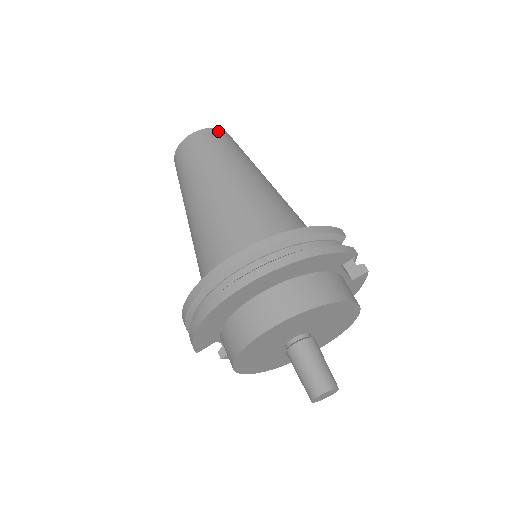
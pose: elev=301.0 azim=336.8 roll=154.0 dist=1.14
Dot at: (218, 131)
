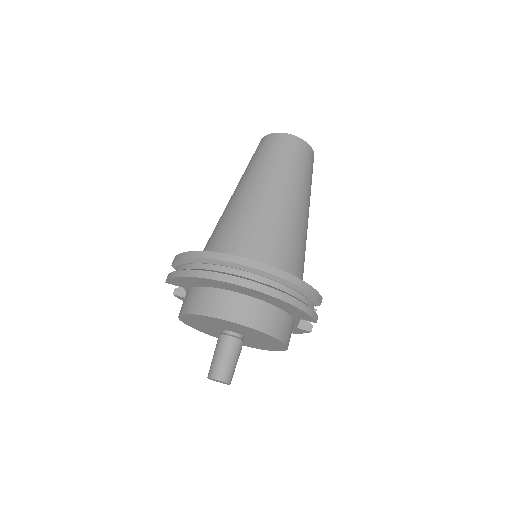
Dot at: (310, 150)
